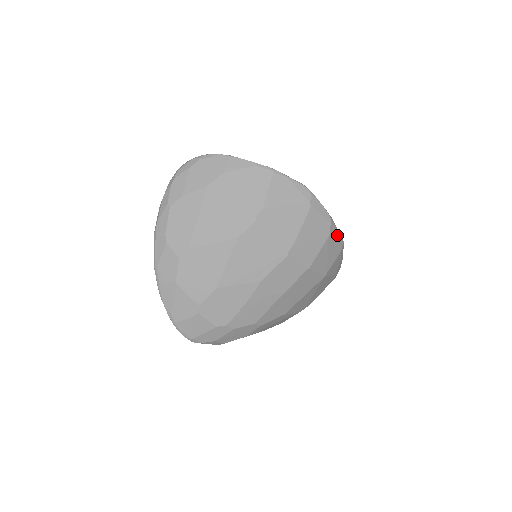
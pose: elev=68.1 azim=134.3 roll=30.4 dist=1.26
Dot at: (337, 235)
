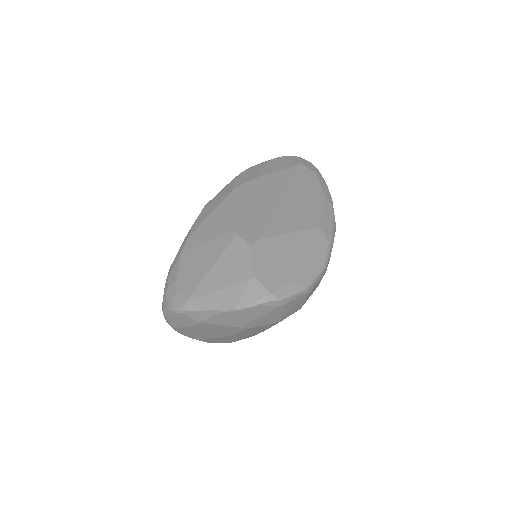
Dot at: (317, 280)
